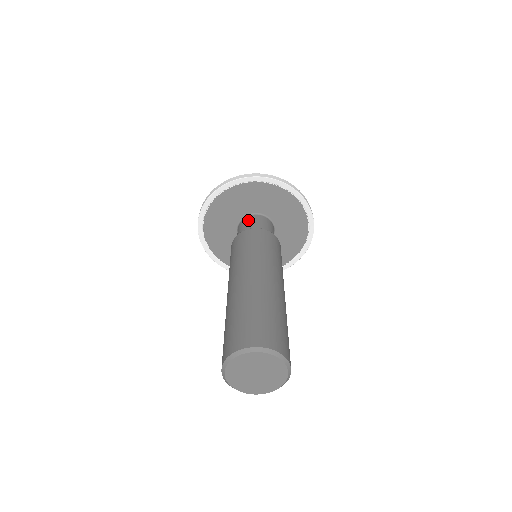
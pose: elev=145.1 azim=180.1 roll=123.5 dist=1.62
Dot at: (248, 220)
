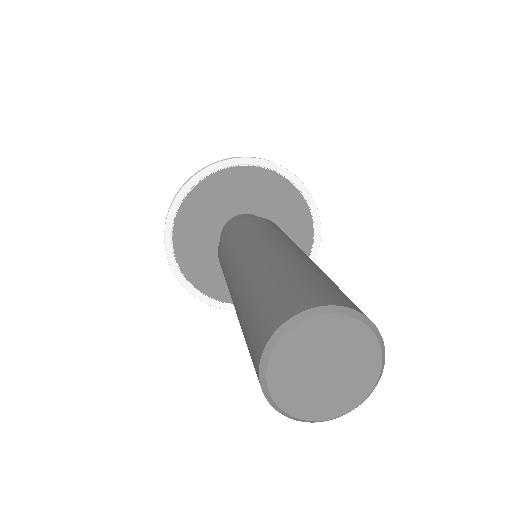
Dot at: (247, 216)
